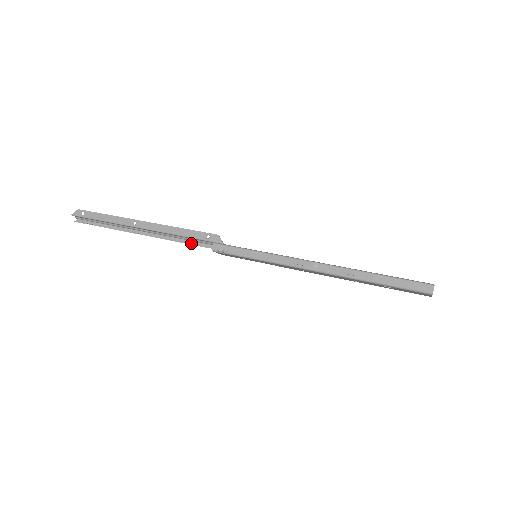
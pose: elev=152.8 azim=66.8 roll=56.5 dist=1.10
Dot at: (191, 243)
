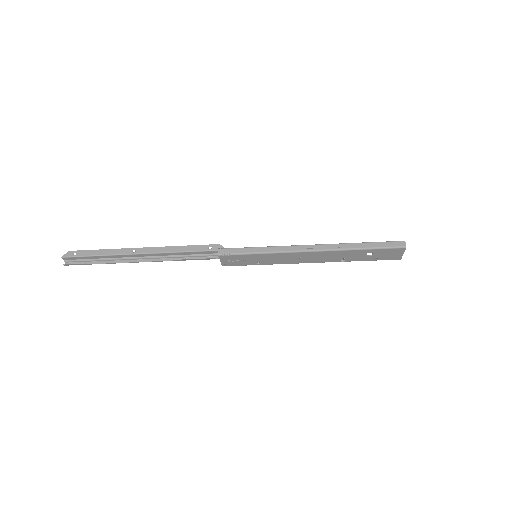
Dot at: (192, 259)
